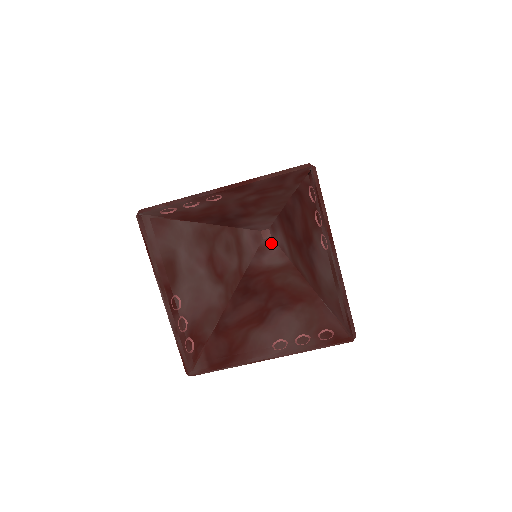
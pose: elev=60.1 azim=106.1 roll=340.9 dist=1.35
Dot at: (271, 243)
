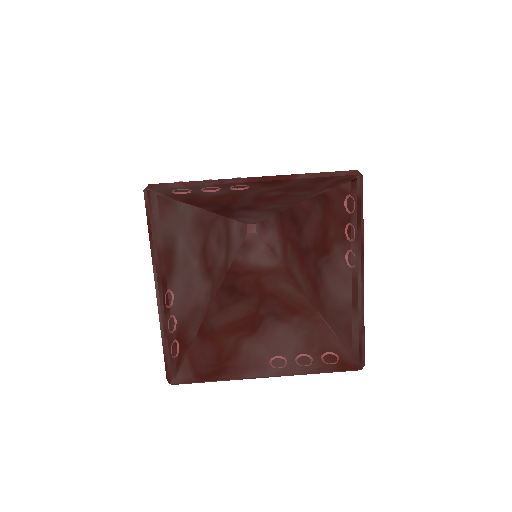
Dot at: (257, 240)
